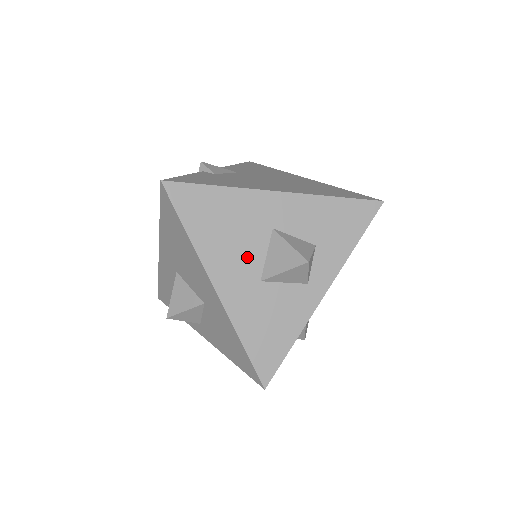
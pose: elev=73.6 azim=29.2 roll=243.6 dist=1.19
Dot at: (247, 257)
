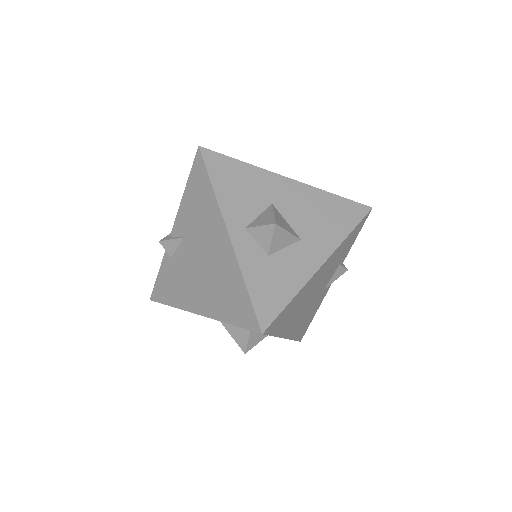
Dot at: occluded
